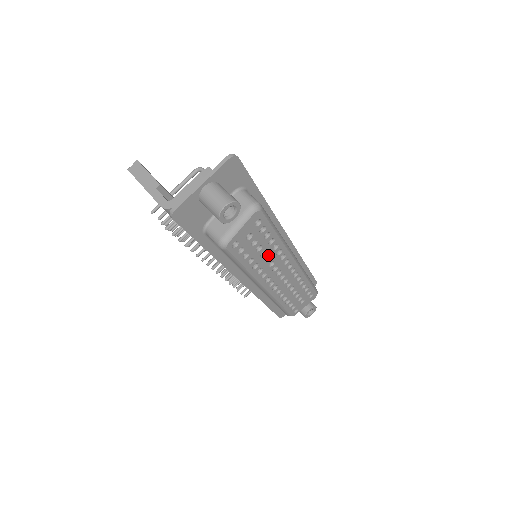
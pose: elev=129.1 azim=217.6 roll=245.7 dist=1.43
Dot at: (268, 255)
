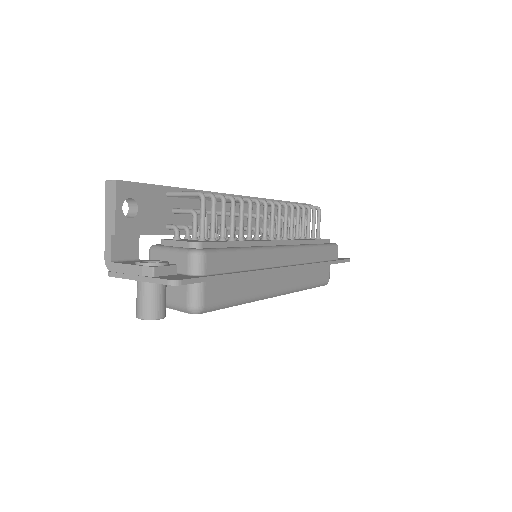
Dot at: occluded
